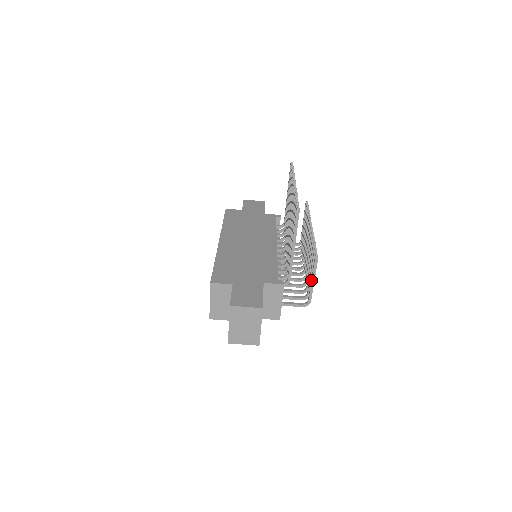
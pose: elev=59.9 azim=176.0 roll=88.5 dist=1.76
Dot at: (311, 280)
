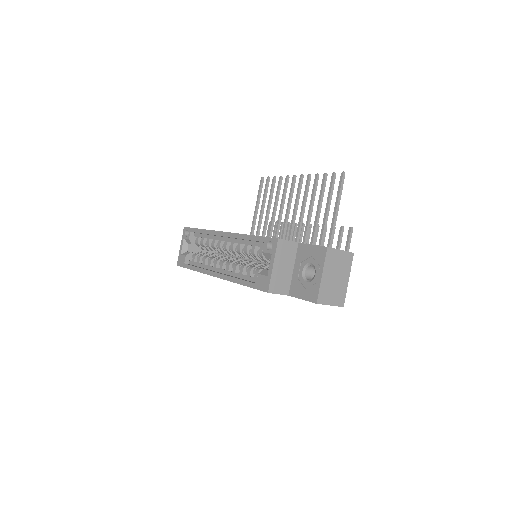
Dot at: occluded
